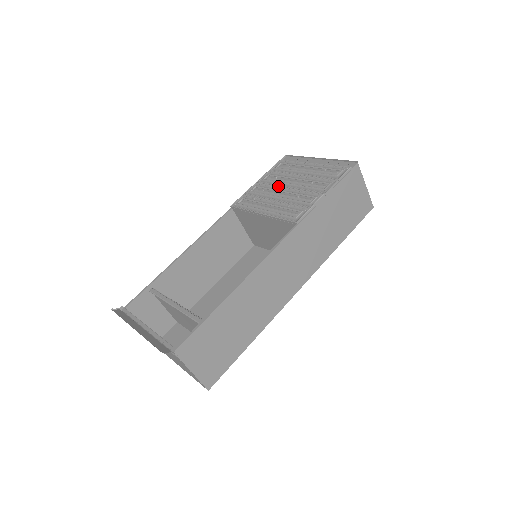
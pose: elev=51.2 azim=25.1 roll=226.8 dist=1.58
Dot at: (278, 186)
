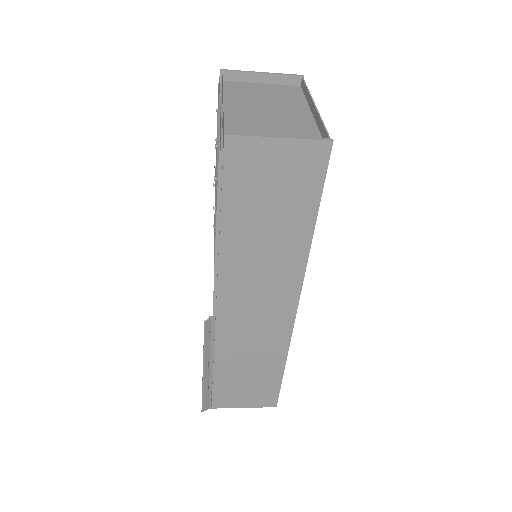
Dot at: (216, 165)
